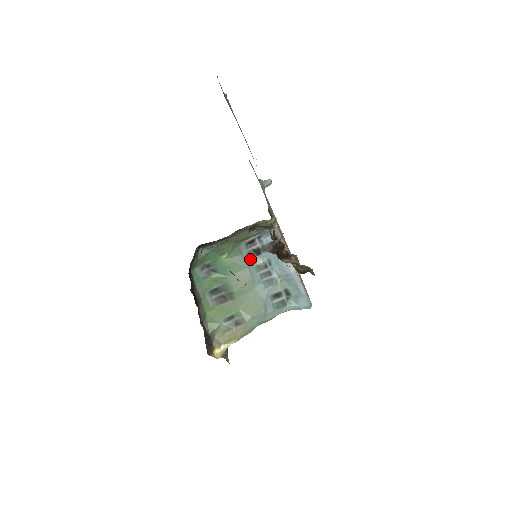
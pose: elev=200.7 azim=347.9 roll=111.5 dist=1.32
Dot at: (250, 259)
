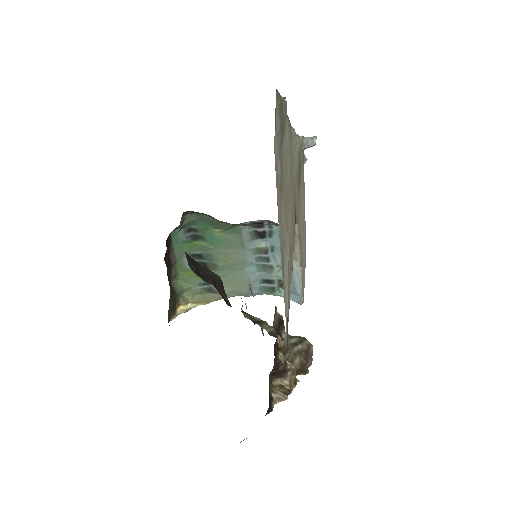
Dot at: (250, 240)
